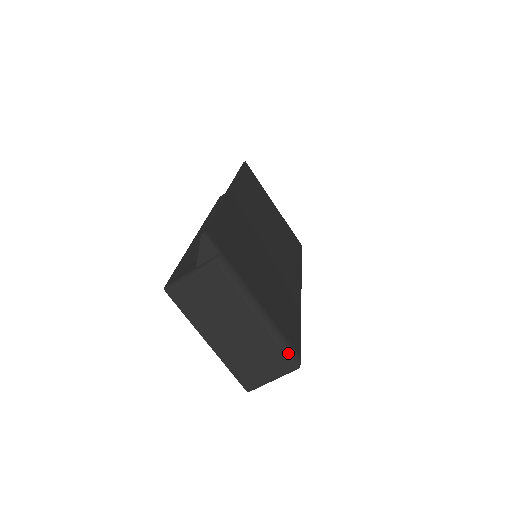
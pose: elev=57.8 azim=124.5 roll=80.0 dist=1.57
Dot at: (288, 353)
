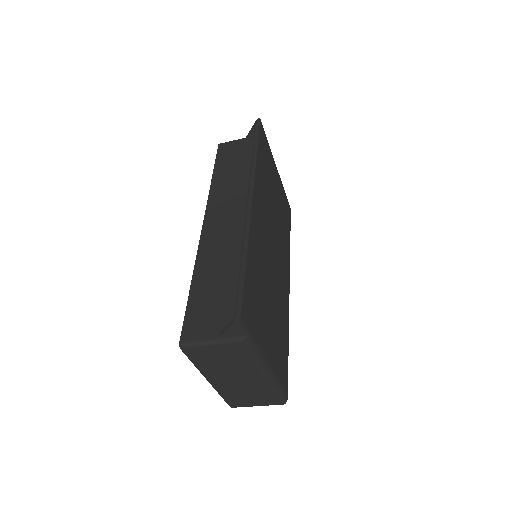
Dot at: (280, 396)
